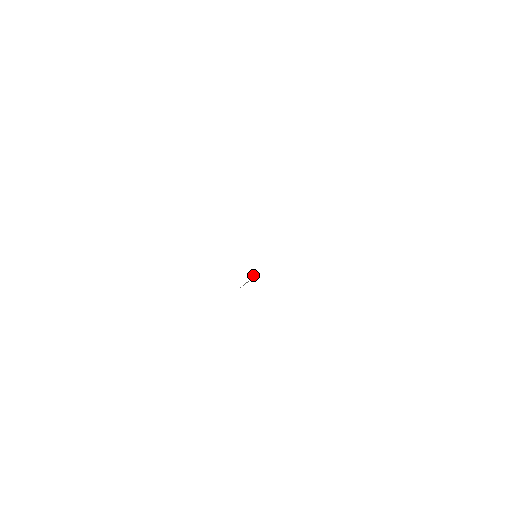
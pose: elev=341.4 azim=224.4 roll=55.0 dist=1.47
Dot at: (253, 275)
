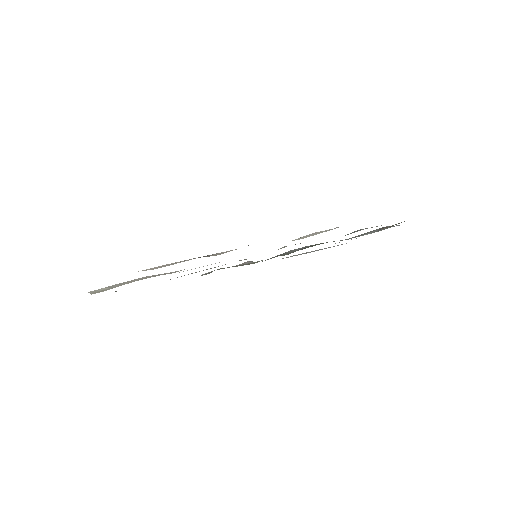
Dot at: (254, 263)
